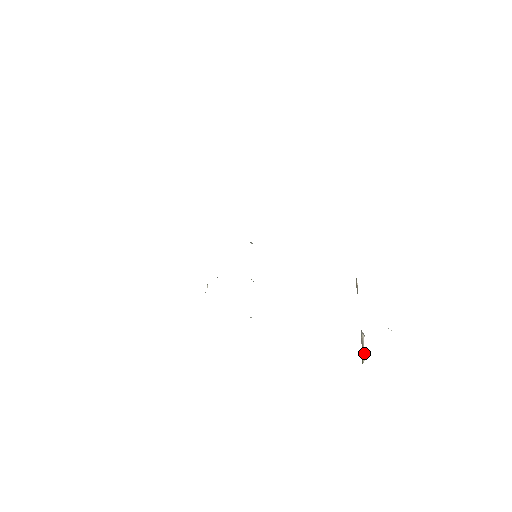
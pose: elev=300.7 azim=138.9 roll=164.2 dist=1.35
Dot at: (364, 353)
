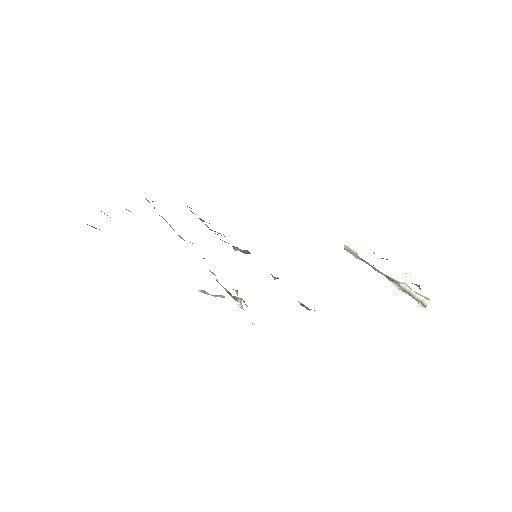
Dot at: (420, 298)
